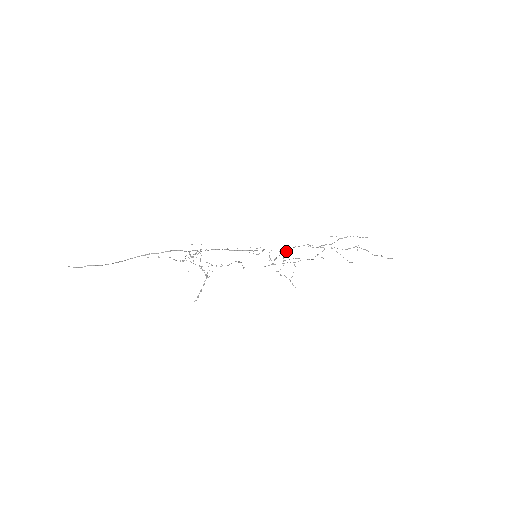
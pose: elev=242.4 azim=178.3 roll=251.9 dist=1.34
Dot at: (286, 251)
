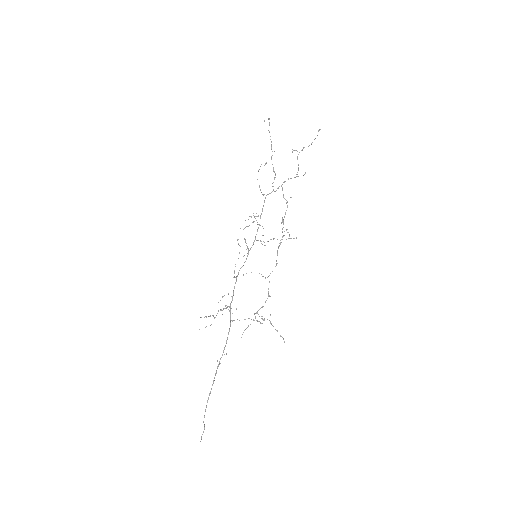
Dot at: occluded
